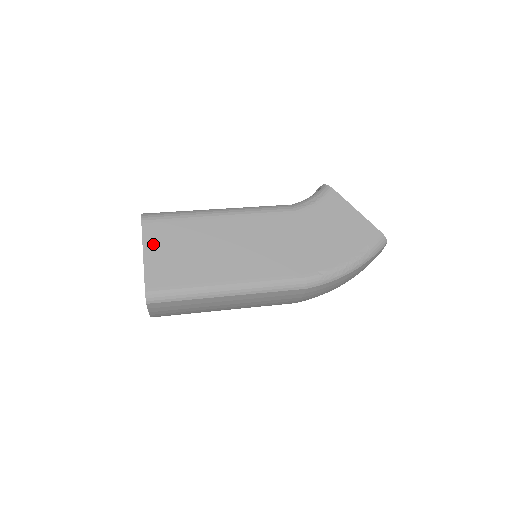
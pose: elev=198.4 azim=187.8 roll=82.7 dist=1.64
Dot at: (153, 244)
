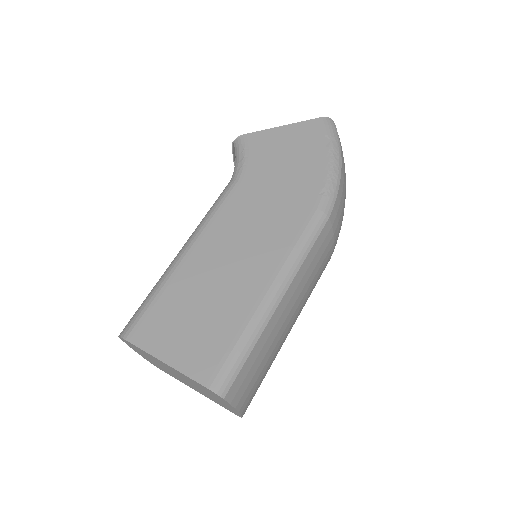
Dot at: (161, 344)
